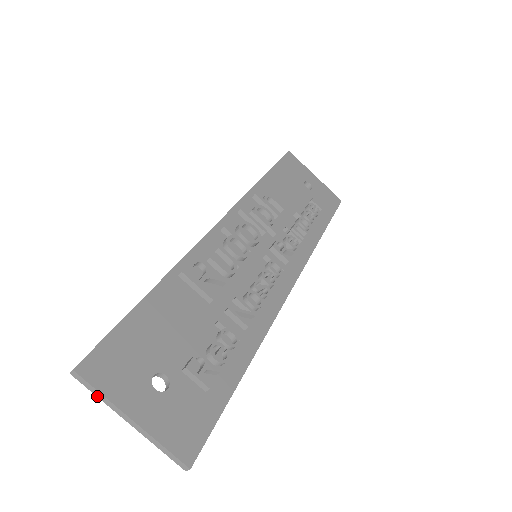
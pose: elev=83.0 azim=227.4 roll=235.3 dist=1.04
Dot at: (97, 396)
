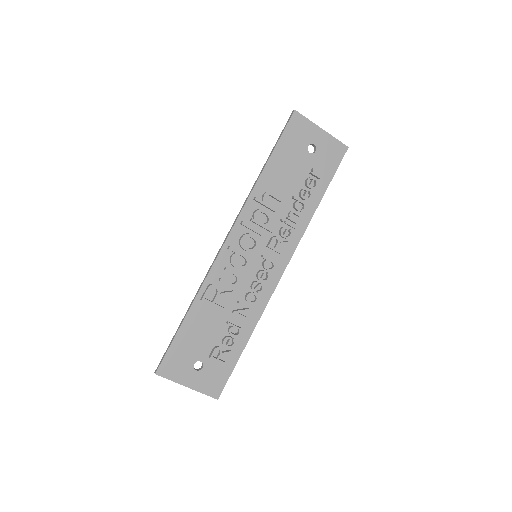
Dot at: (169, 379)
